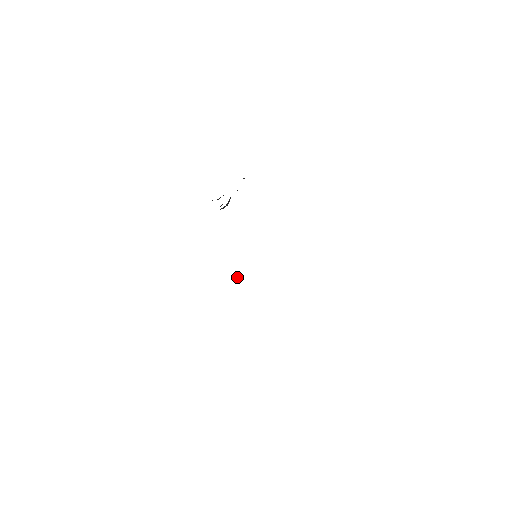
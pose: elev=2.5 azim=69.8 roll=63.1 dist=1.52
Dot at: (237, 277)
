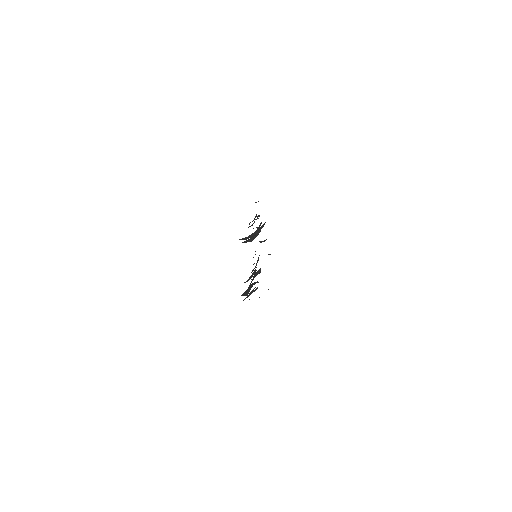
Dot at: (254, 290)
